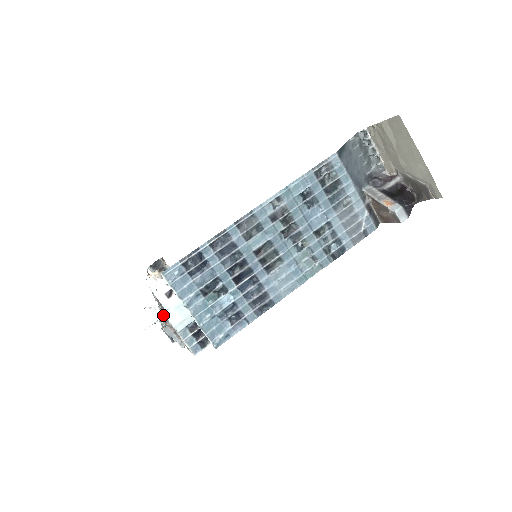
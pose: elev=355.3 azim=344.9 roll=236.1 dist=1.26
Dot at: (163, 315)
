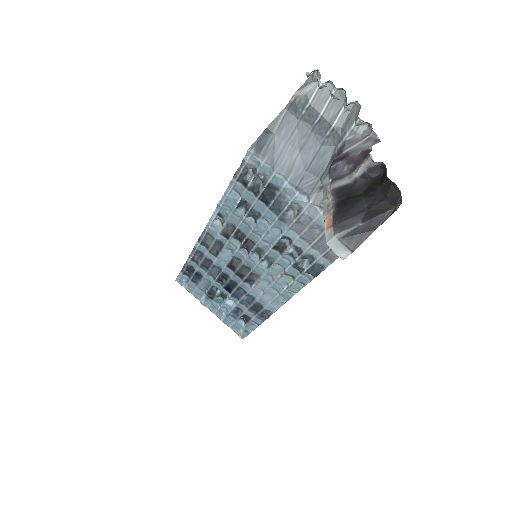
Dot at: occluded
